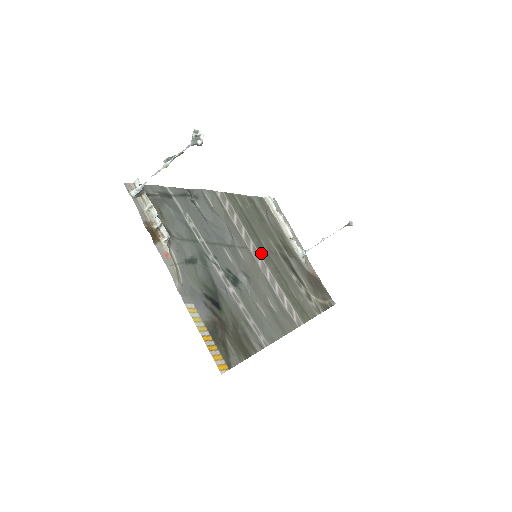
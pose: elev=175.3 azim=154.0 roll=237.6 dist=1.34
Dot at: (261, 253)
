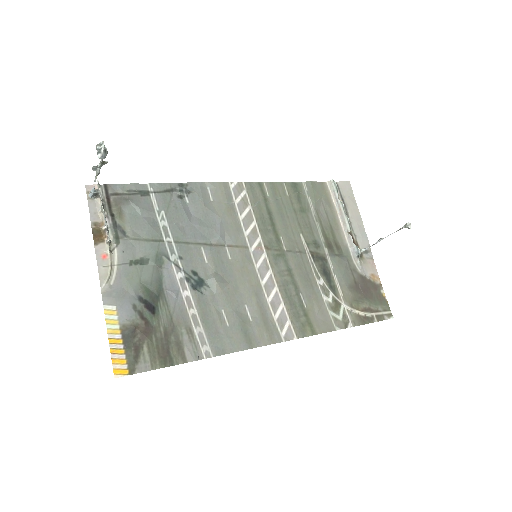
Dot at: (269, 252)
